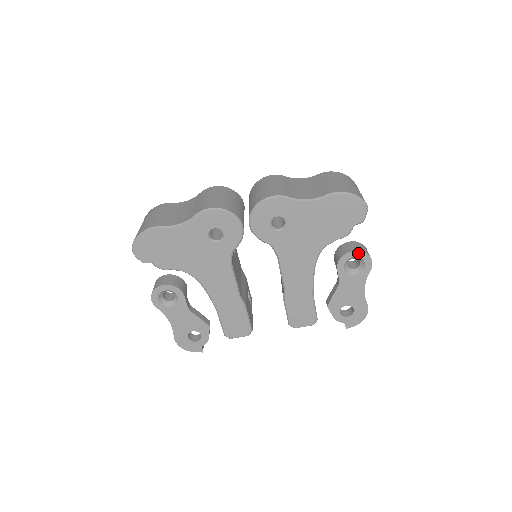
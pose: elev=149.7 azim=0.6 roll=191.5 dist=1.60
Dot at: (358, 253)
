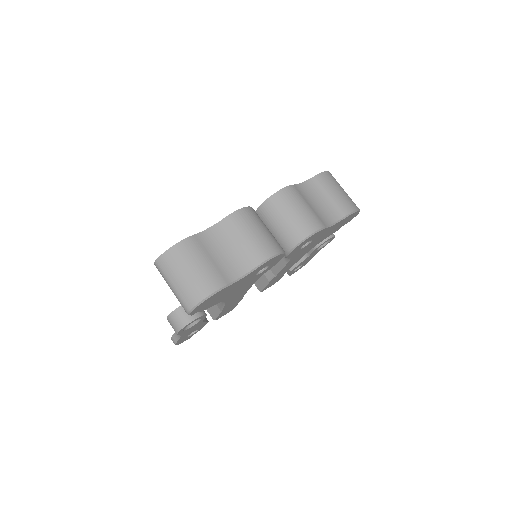
Dot at: occluded
